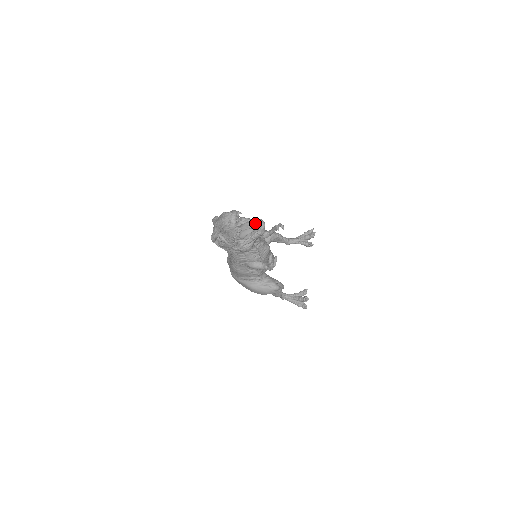
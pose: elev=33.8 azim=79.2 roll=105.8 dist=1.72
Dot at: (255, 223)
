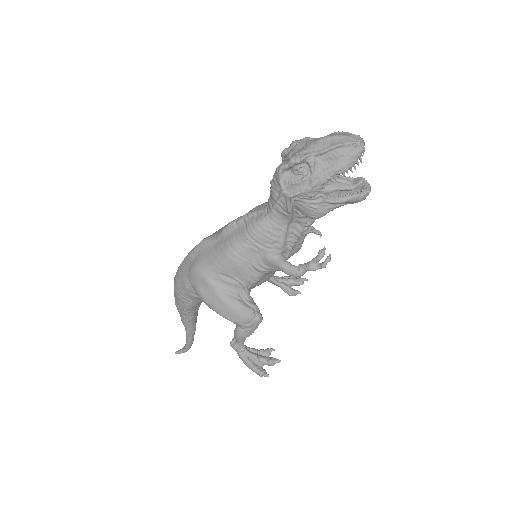
Dot at: (363, 178)
